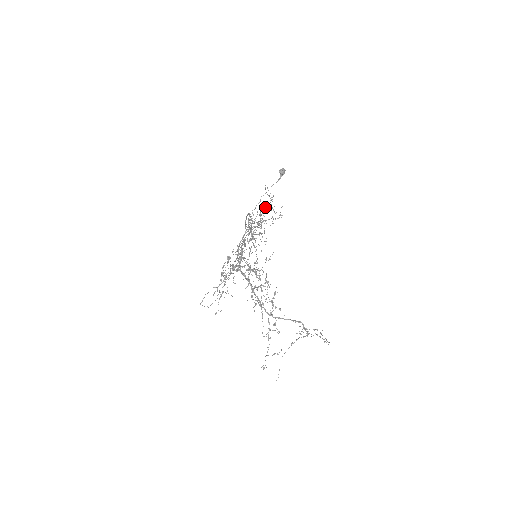
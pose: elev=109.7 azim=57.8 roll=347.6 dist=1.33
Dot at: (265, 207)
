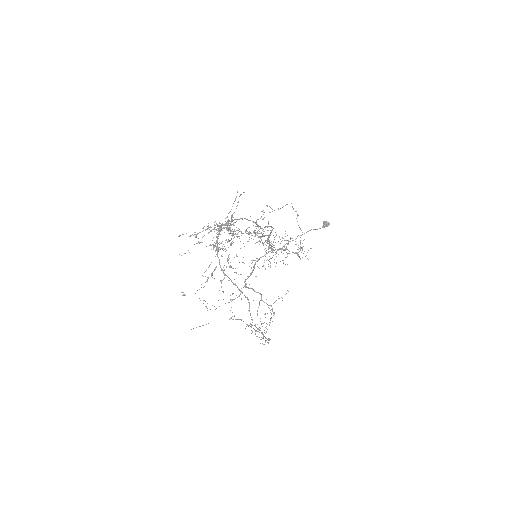
Dot at: (278, 209)
